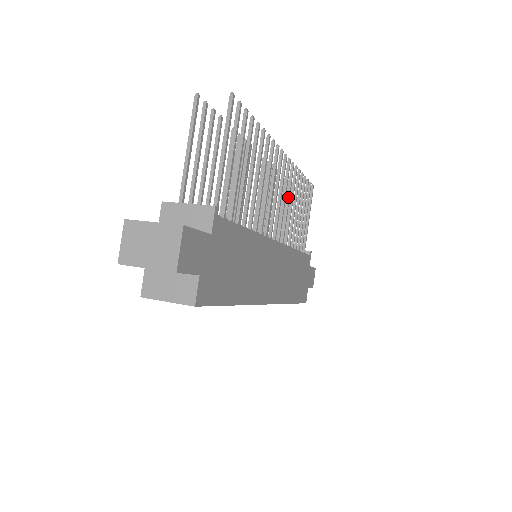
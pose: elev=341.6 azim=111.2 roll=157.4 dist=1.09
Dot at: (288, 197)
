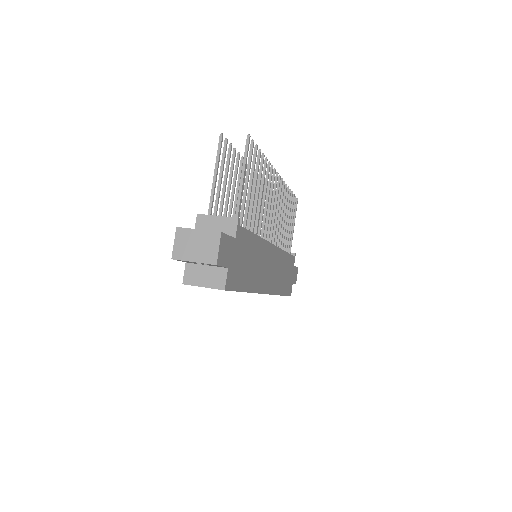
Dot at: (280, 209)
